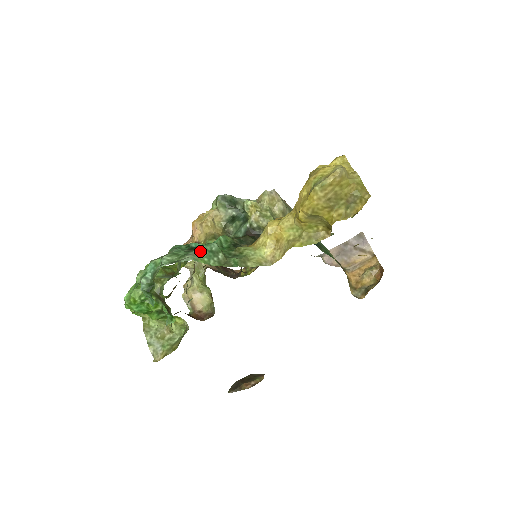
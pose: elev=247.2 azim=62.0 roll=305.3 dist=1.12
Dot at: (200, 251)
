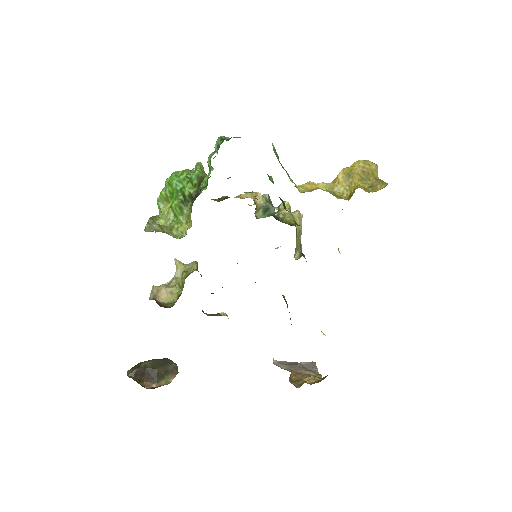
Dot at: occluded
